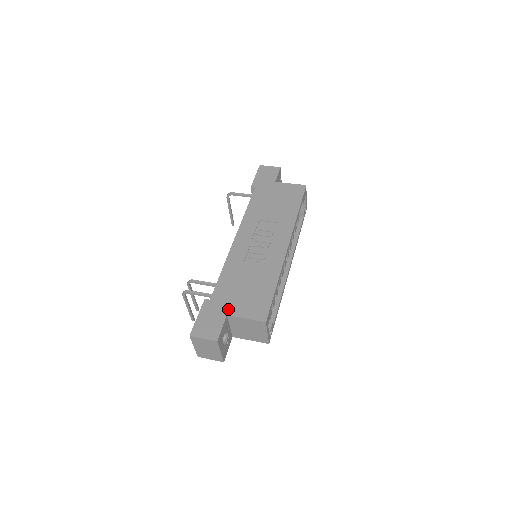
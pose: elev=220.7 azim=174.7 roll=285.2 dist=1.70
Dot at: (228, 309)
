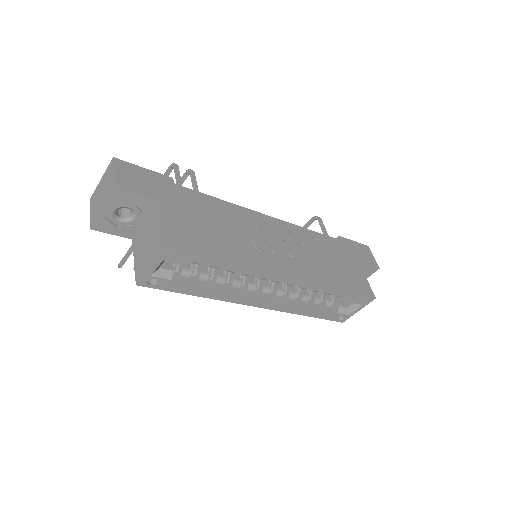
Dot at: (168, 202)
